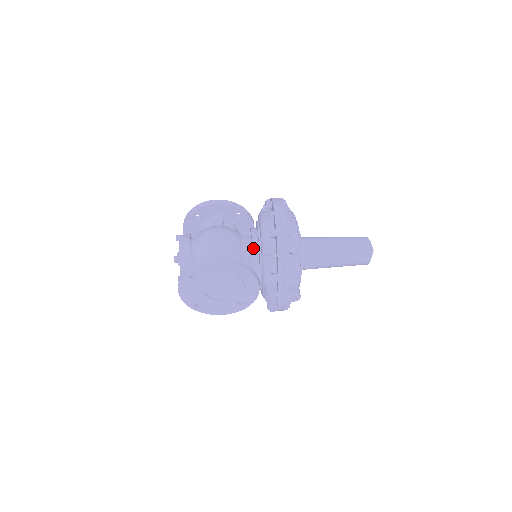
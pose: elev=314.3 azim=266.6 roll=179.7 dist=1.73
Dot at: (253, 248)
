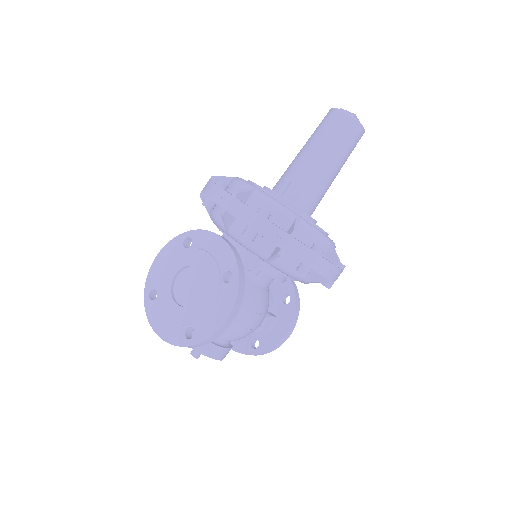
Dot at: occluded
